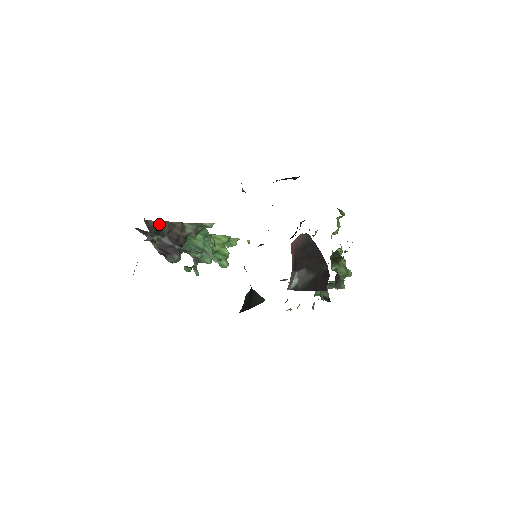
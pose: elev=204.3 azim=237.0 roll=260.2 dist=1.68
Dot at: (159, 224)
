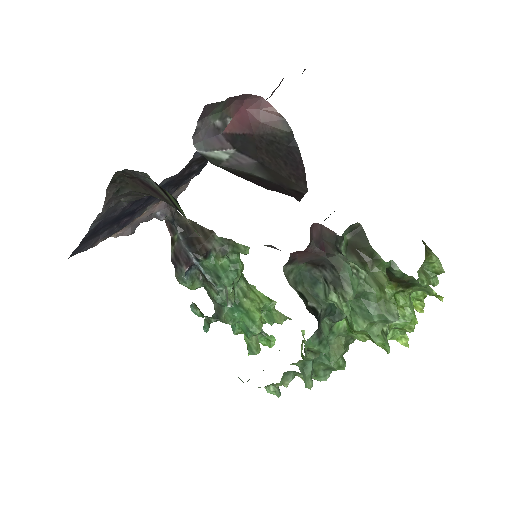
Dot at: occluded
